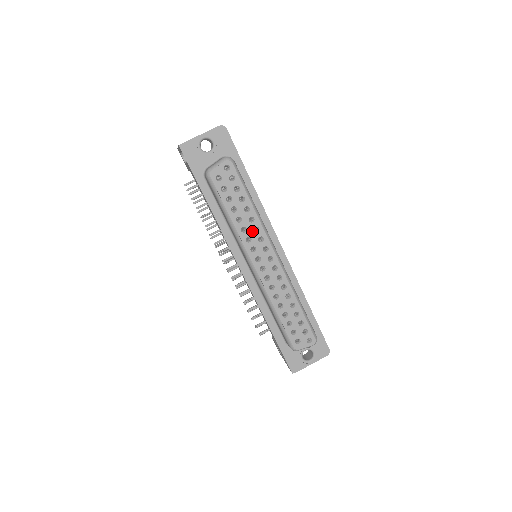
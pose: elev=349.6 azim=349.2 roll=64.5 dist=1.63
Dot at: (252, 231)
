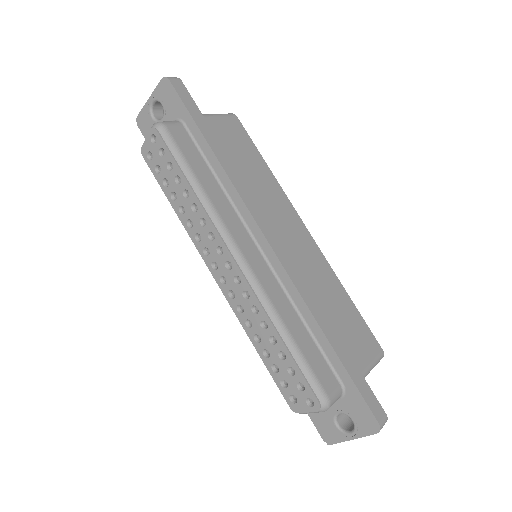
Dot at: (199, 225)
